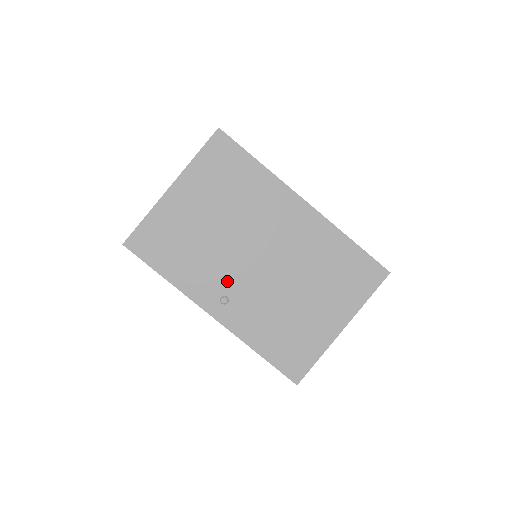
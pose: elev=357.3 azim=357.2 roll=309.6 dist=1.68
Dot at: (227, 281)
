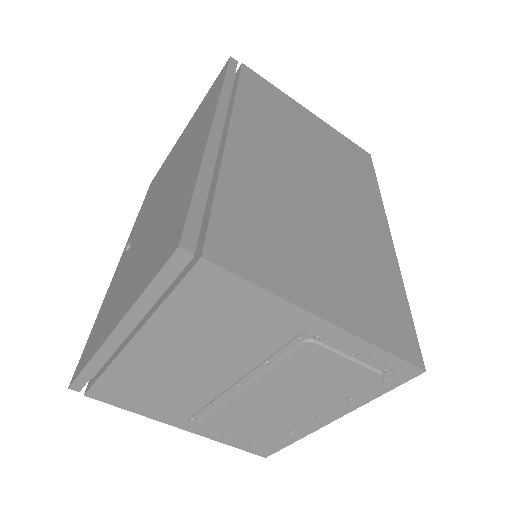
Dot at: (141, 226)
